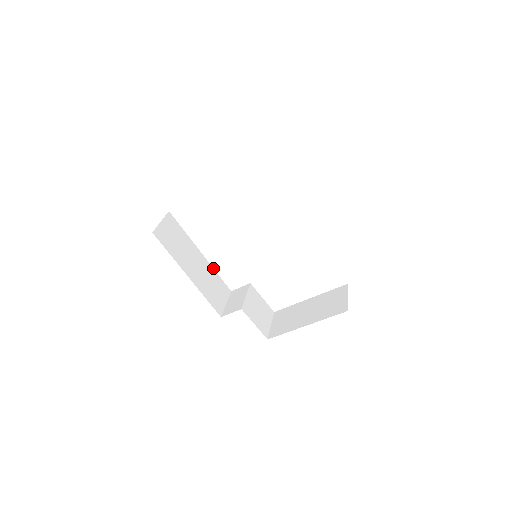
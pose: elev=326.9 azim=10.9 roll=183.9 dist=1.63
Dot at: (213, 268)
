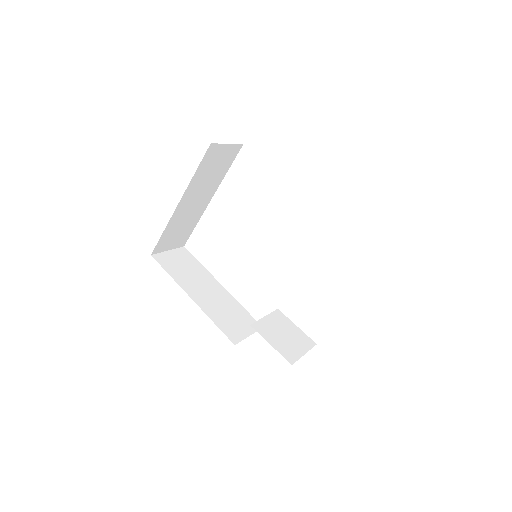
Dot at: (237, 301)
